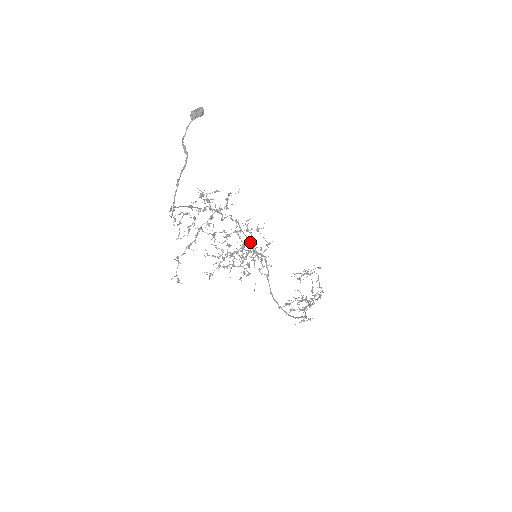
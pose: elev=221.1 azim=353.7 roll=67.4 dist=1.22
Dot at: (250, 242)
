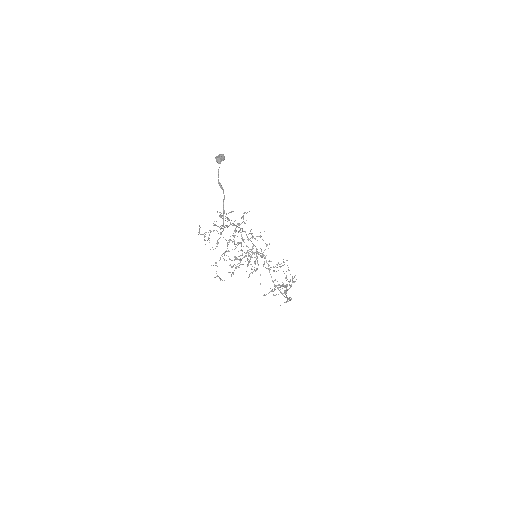
Dot at: occluded
